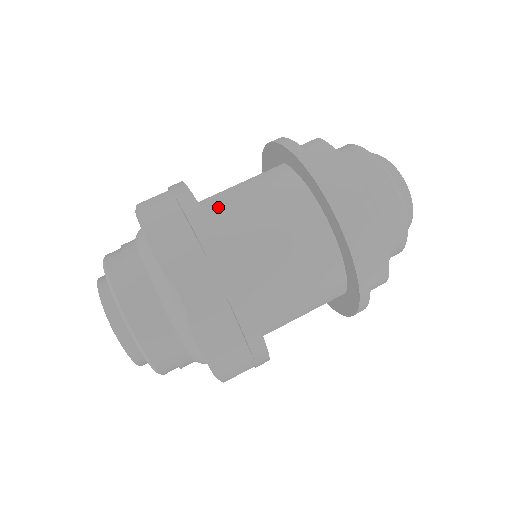
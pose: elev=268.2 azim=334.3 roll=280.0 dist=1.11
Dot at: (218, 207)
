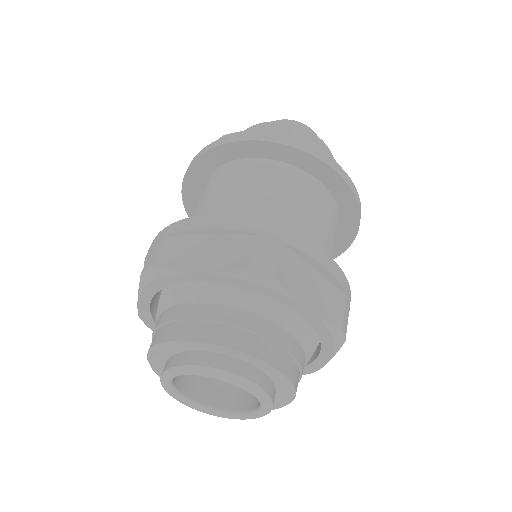
Dot at: occluded
